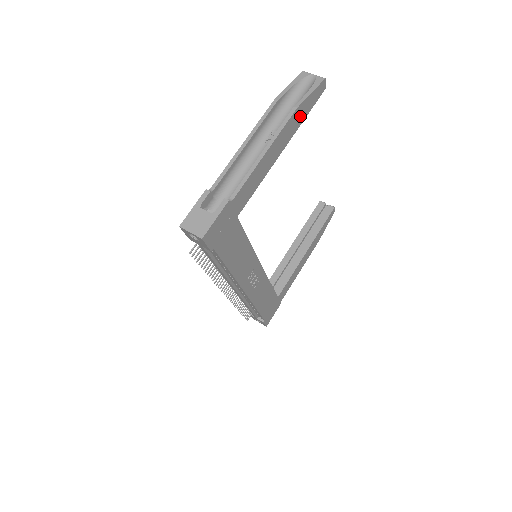
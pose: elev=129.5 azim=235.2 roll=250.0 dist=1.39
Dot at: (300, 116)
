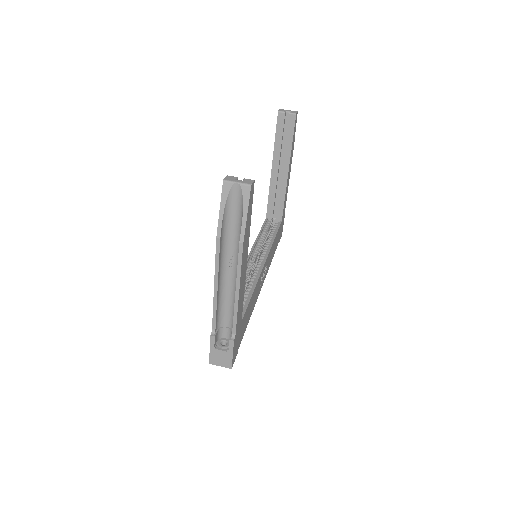
Dot at: (247, 233)
